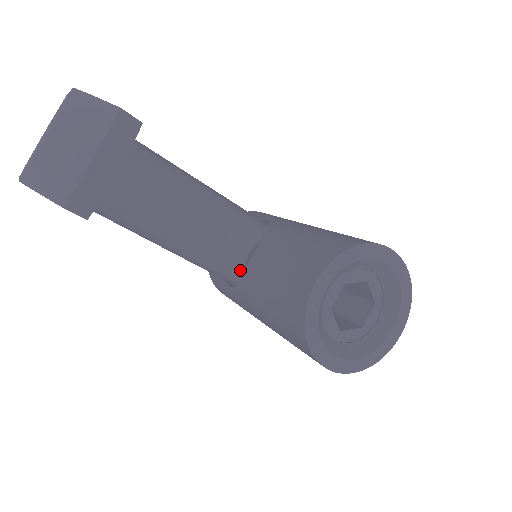
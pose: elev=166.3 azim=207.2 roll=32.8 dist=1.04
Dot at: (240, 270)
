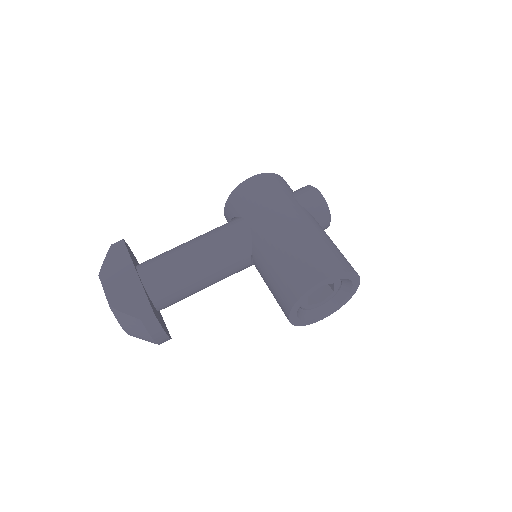
Dot at: occluded
